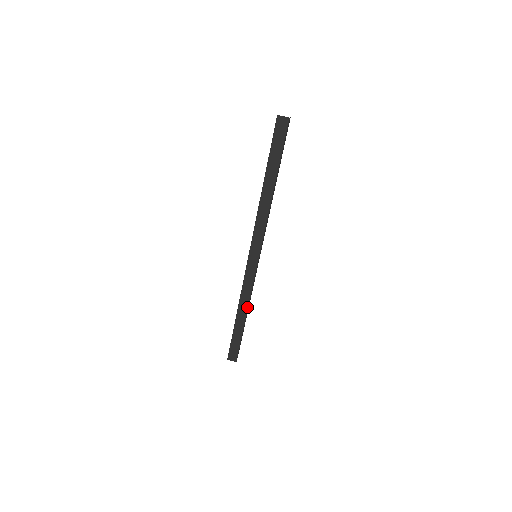
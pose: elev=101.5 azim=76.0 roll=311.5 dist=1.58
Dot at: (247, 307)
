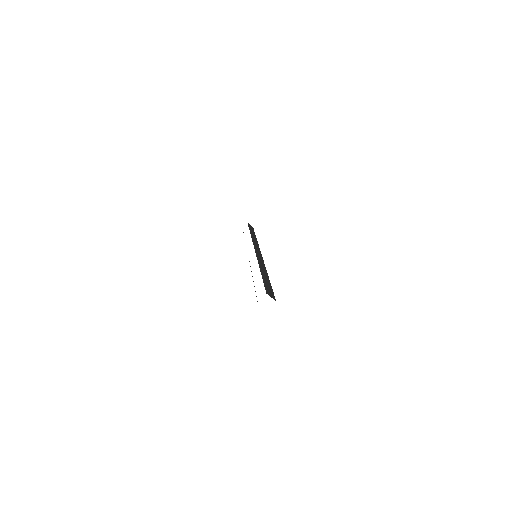
Dot at: occluded
